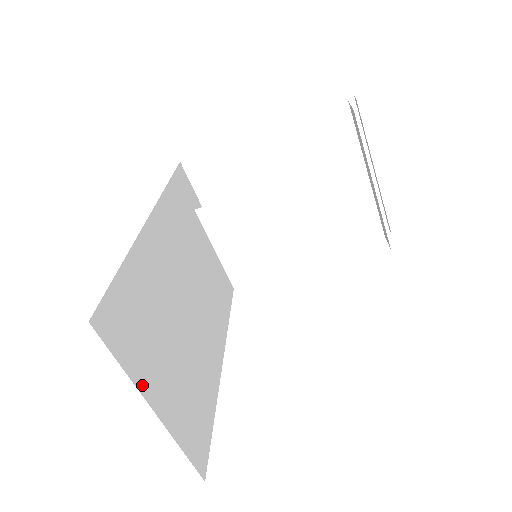
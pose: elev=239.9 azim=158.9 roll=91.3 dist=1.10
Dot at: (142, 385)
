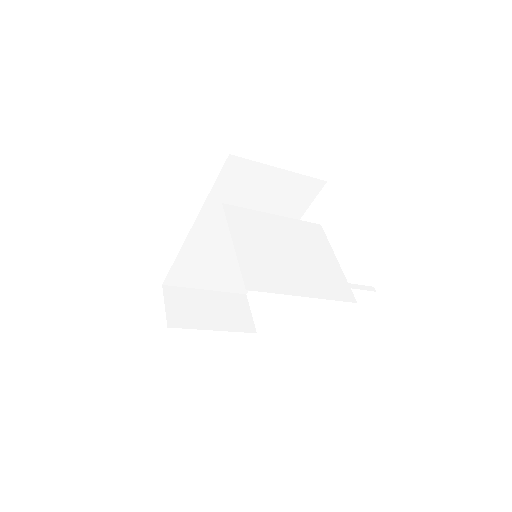
Dot at: (197, 286)
